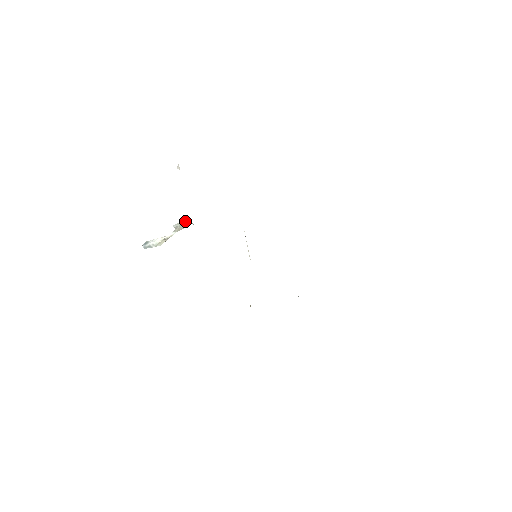
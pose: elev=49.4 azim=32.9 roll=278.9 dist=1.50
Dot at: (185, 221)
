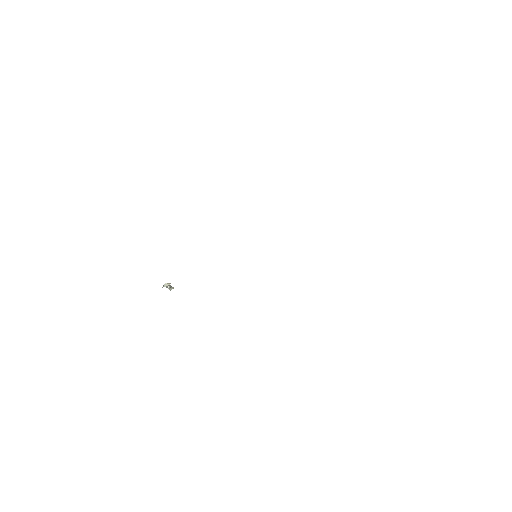
Dot at: occluded
